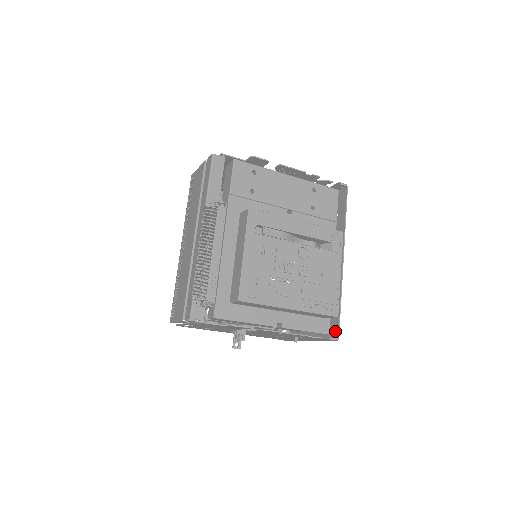
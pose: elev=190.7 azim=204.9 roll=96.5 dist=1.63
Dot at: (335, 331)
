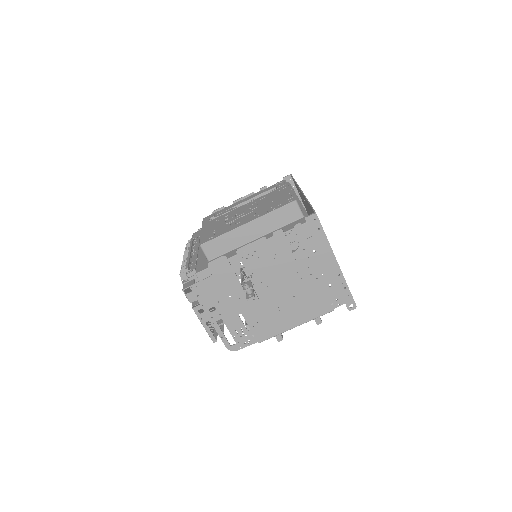
Dot at: occluded
